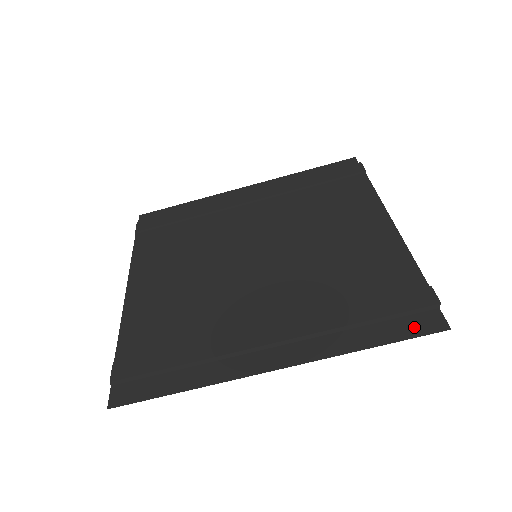
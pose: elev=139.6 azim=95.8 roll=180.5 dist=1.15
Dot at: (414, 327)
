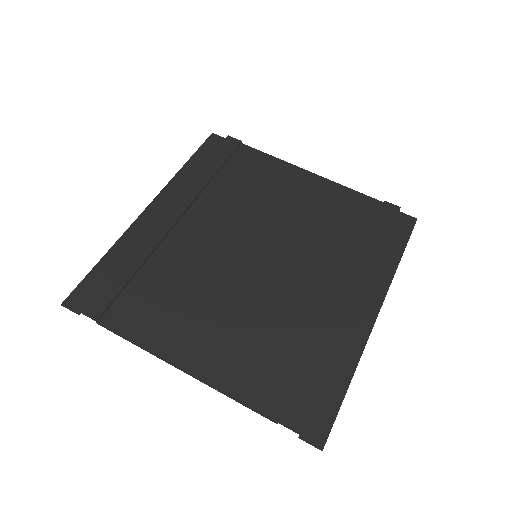
Dot at: (403, 230)
